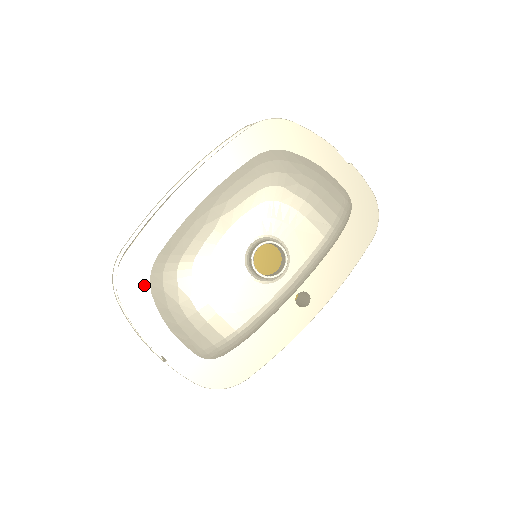
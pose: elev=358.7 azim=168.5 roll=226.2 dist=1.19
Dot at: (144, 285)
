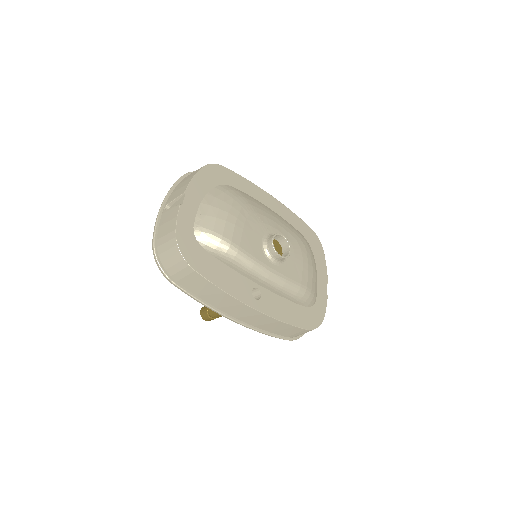
Dot at: (216, 182)
